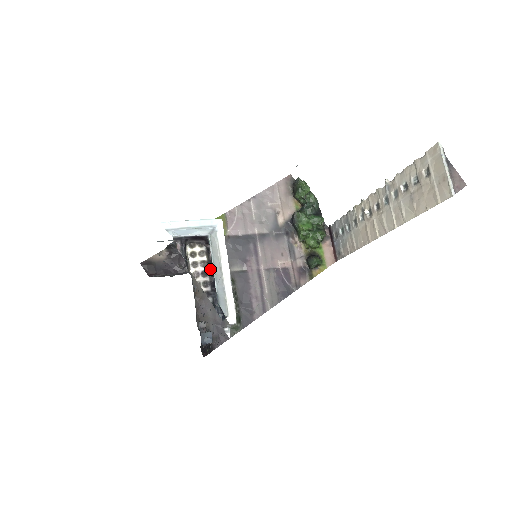
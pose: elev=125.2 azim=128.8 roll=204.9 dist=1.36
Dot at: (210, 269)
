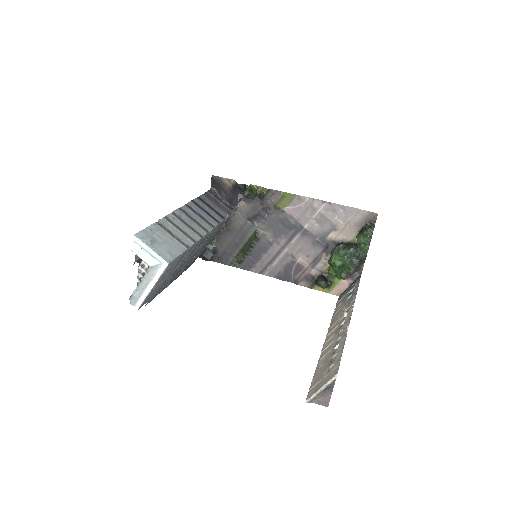
Dot at: occluded
